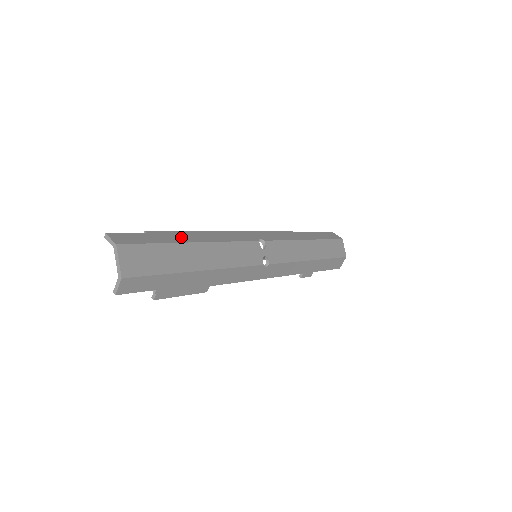
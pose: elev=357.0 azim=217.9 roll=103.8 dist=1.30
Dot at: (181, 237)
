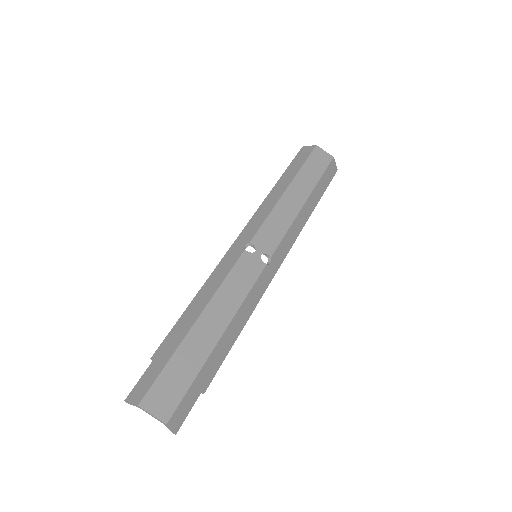
Dot at: (181, 330)
